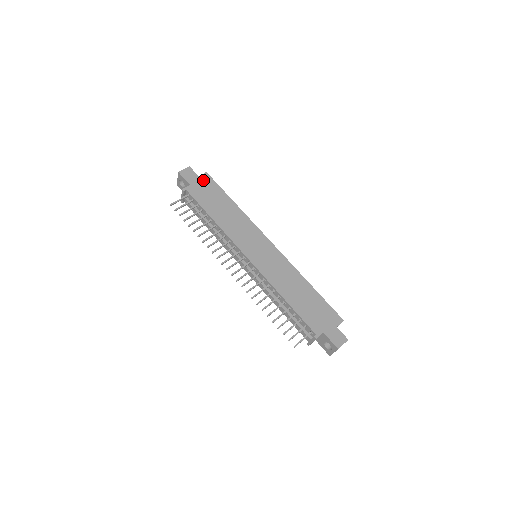
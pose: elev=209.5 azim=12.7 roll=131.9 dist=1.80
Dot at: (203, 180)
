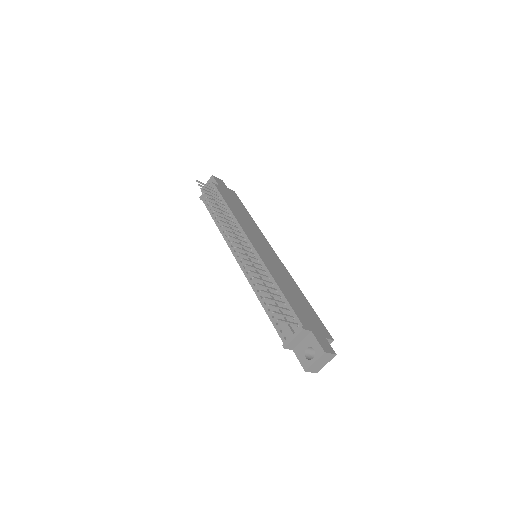
Dot at: (230, 192)
